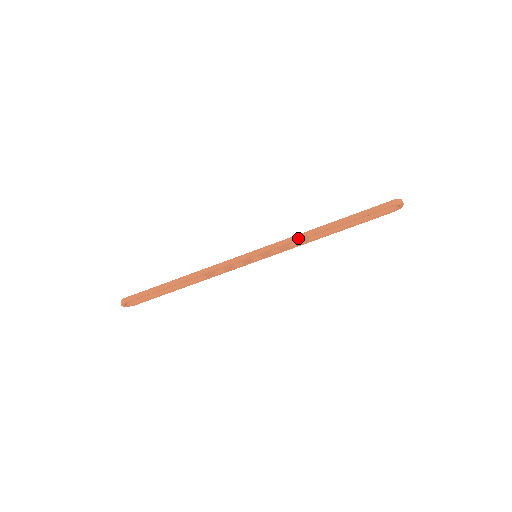
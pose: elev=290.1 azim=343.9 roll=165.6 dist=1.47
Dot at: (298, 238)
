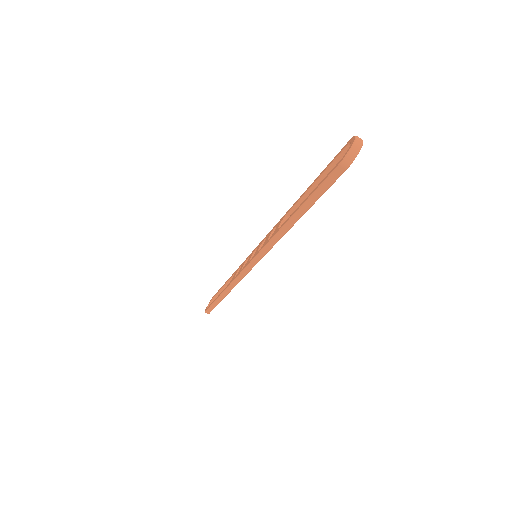
Dot at: (274, 244)
